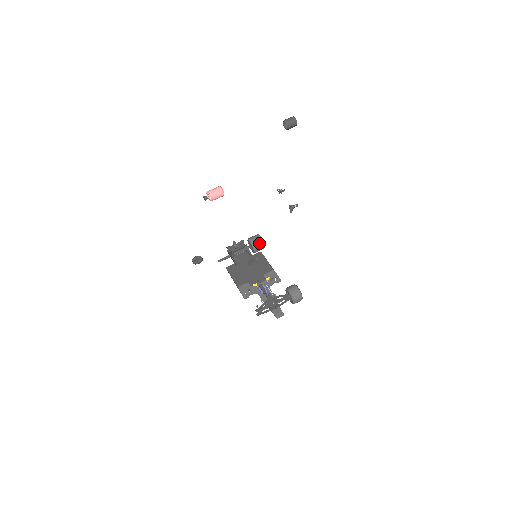
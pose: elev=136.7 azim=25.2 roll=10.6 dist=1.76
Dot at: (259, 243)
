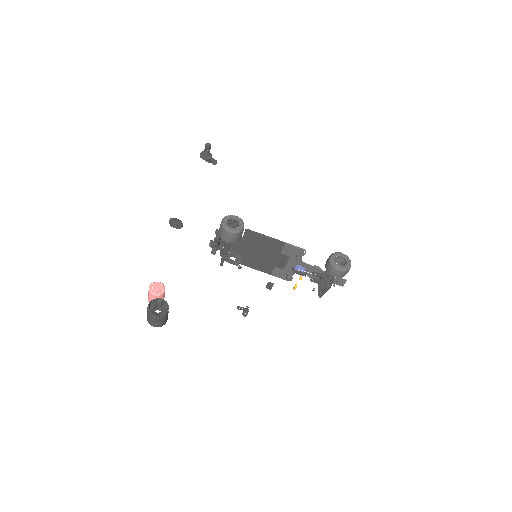
Dot at: (238, 236)
